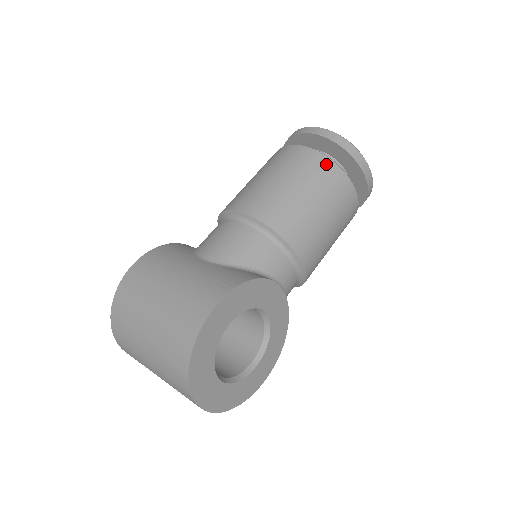
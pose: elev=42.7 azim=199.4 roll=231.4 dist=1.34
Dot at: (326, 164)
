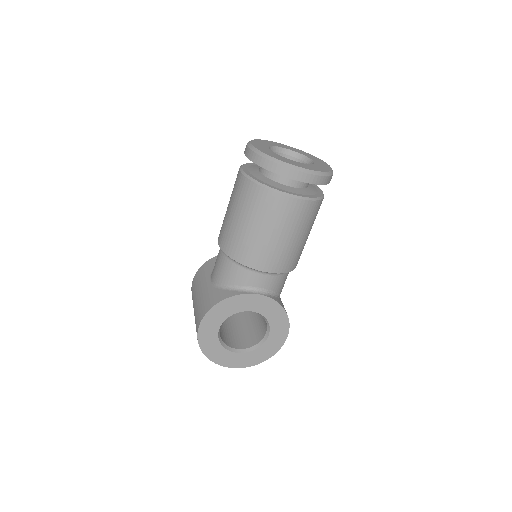
Dot at: (252, 189)
